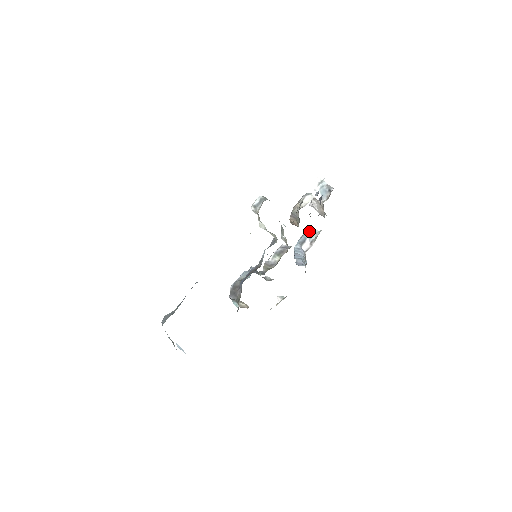
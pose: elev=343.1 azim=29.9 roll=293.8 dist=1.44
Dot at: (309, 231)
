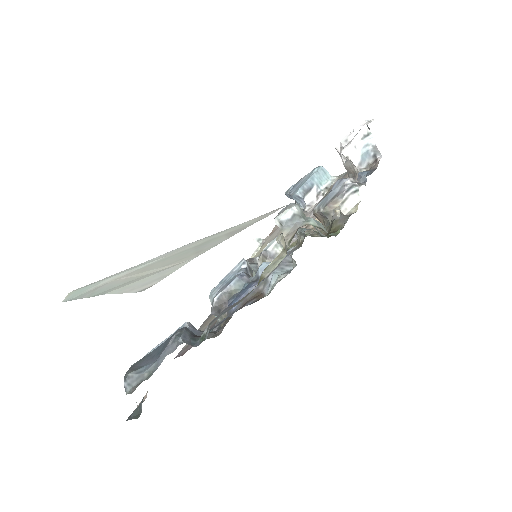
Dot at: (320, 174)
